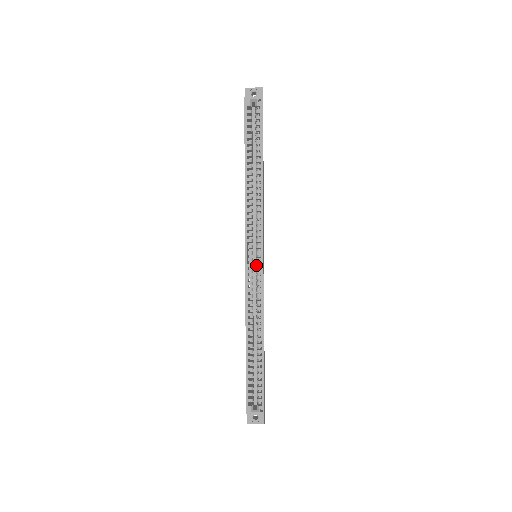
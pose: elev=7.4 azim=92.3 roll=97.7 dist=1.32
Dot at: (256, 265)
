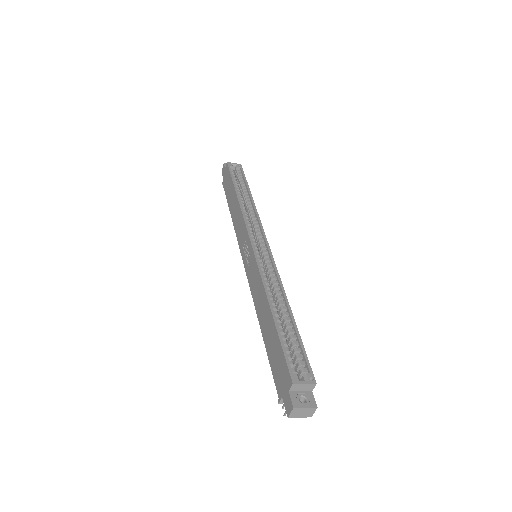
Dot at: (262, 251)
